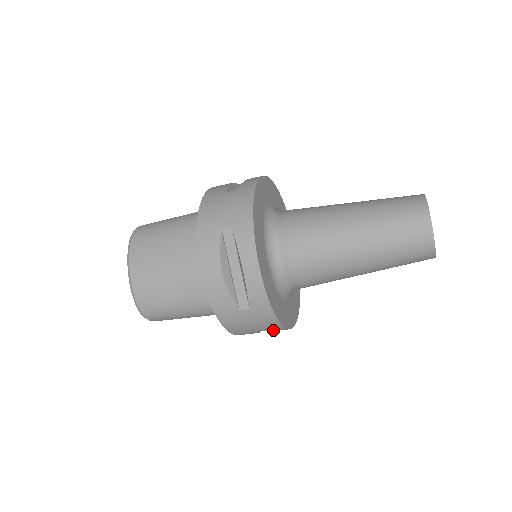
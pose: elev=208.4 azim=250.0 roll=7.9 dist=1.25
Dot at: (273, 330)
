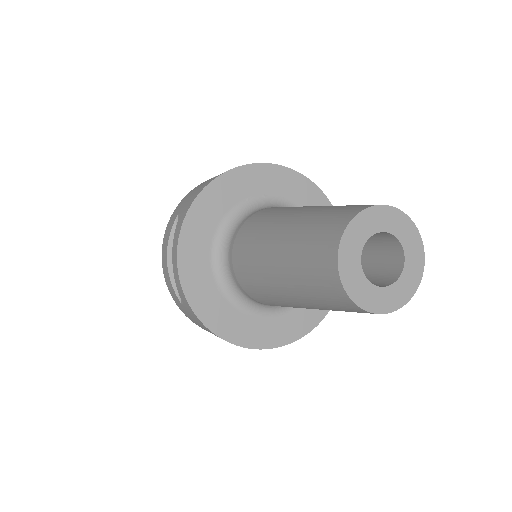
Dot at: occluded
